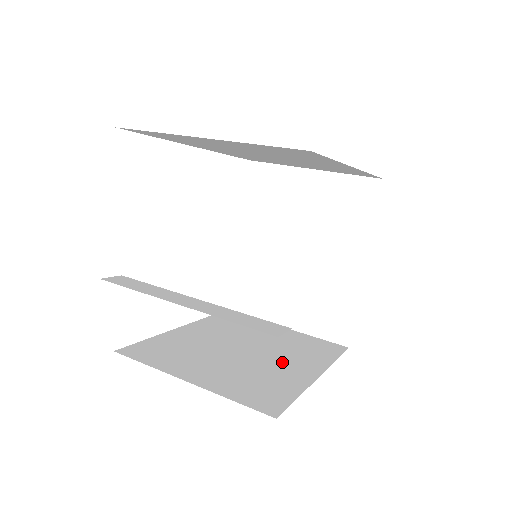
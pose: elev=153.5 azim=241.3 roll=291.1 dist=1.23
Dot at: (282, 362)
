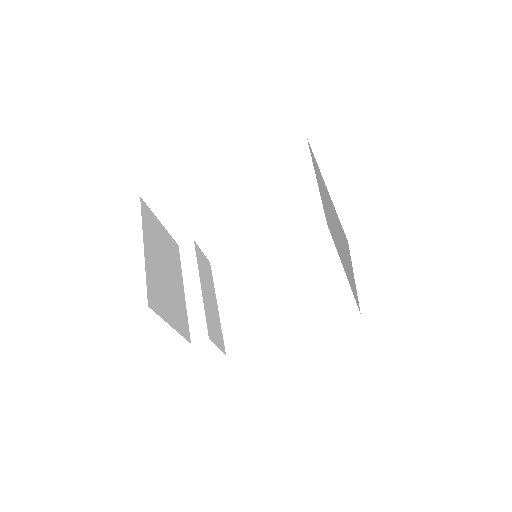
Dot at: (285, 310)
